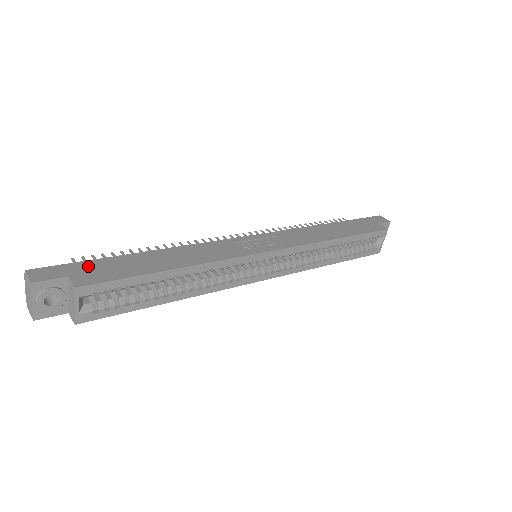
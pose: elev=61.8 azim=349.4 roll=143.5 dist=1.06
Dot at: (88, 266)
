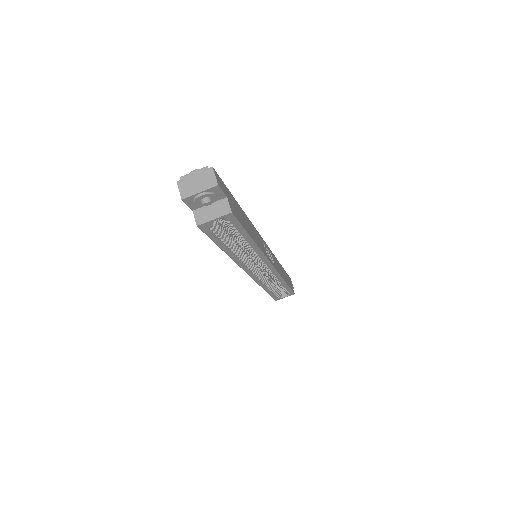
Dot at: (230, 196)
